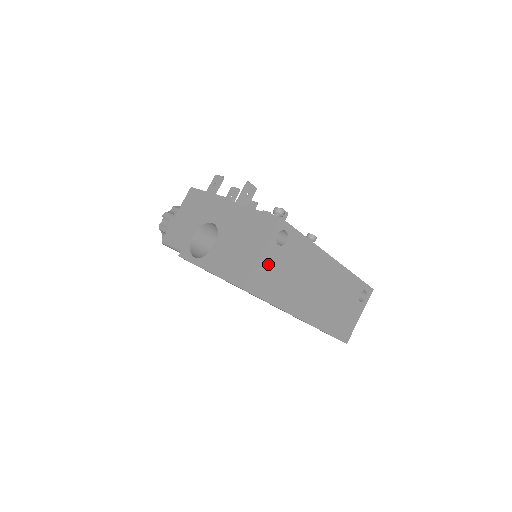
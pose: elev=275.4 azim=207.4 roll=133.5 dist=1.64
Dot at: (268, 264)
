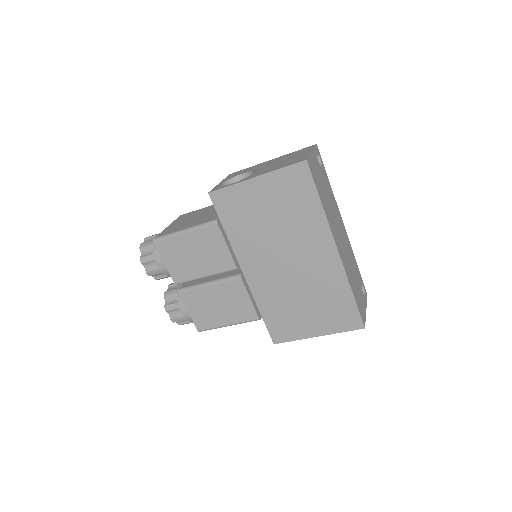
Dot at: (315, 166)
